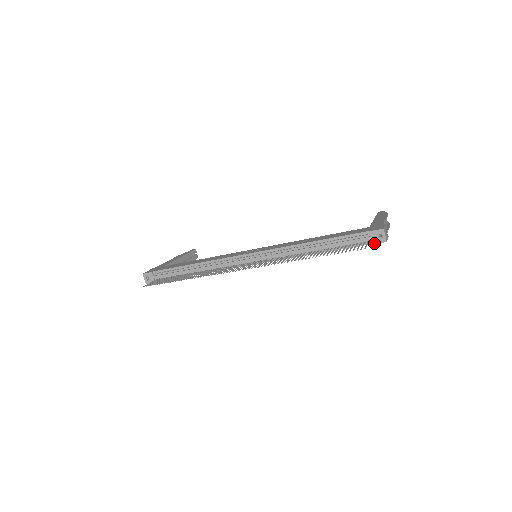
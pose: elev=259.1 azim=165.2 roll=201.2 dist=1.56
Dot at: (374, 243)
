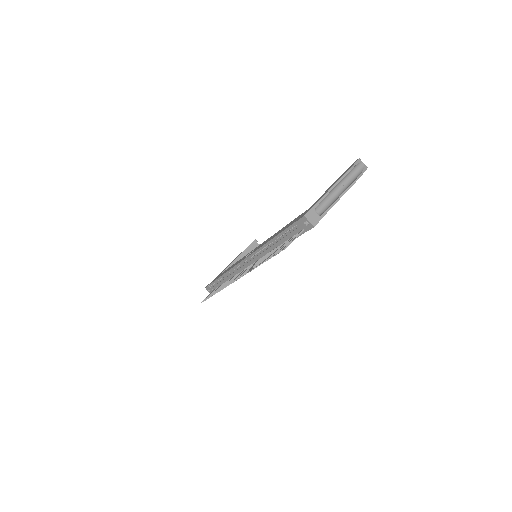
Dot at: occluded
